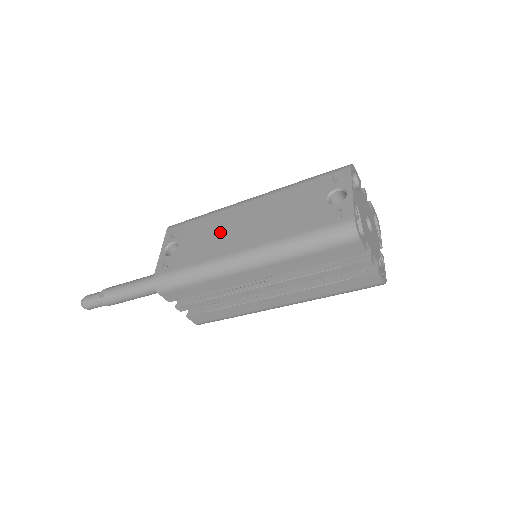
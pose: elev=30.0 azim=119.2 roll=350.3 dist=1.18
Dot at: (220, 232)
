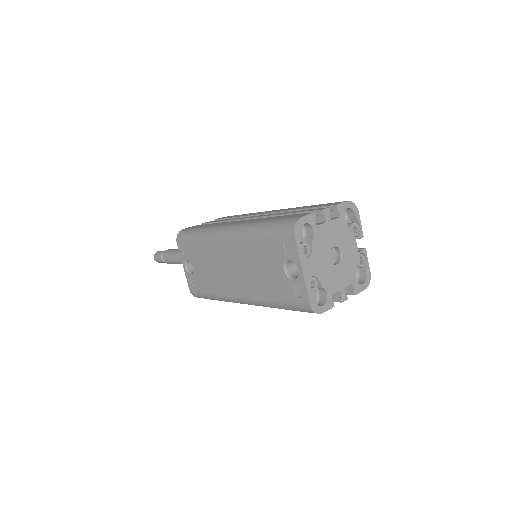
Dot at: (216, 267)
